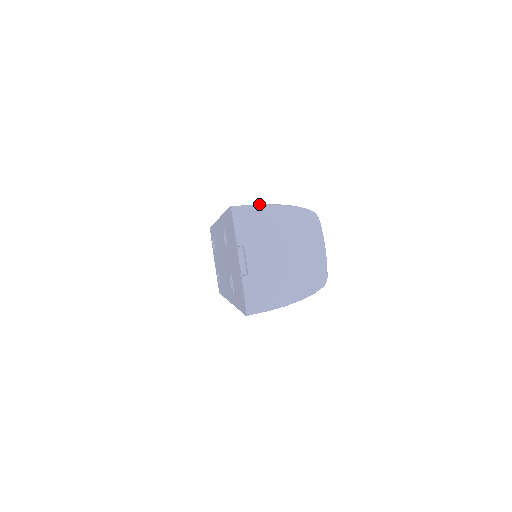
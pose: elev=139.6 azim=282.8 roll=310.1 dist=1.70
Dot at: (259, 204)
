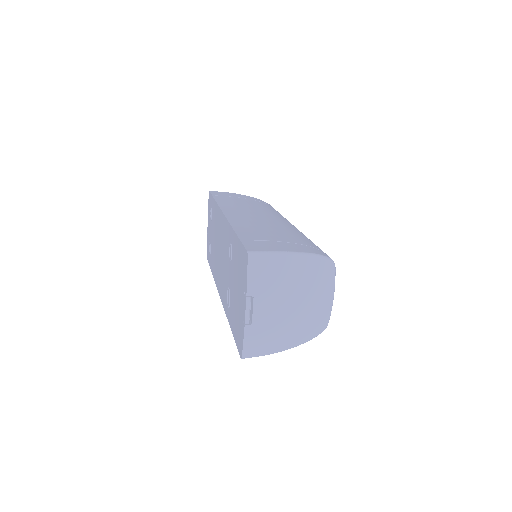
Dot at: (278, 251)
